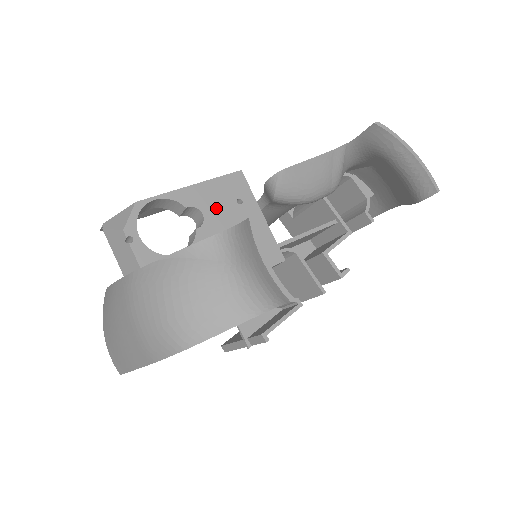
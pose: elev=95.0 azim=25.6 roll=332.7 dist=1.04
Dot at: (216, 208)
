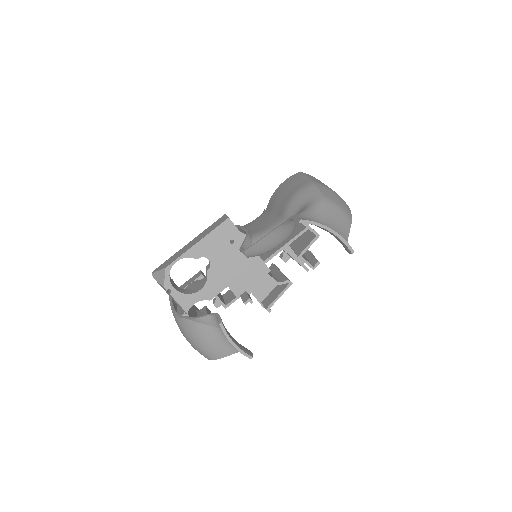
Dot at: (217, 252)
